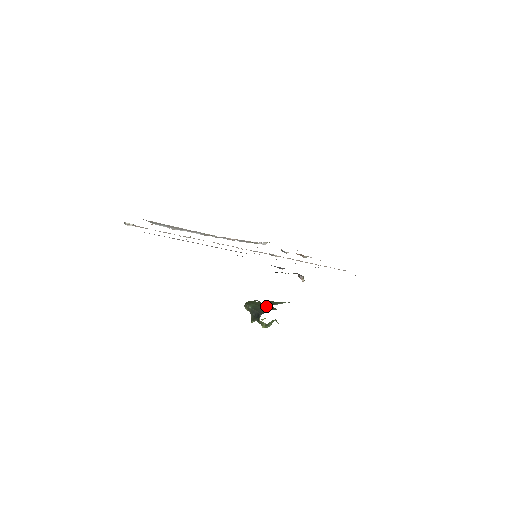
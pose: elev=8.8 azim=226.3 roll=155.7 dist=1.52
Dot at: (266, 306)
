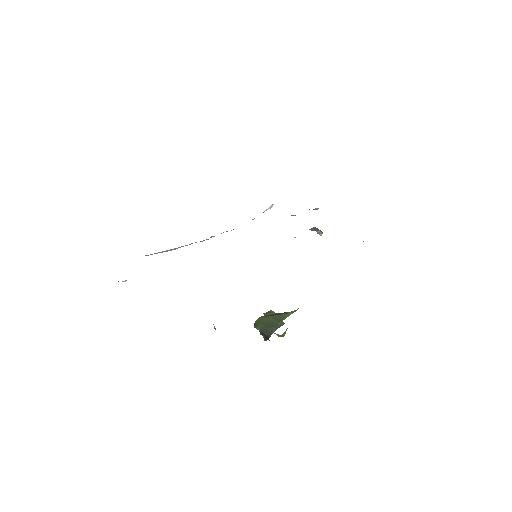
Dot at: (274, 323)
